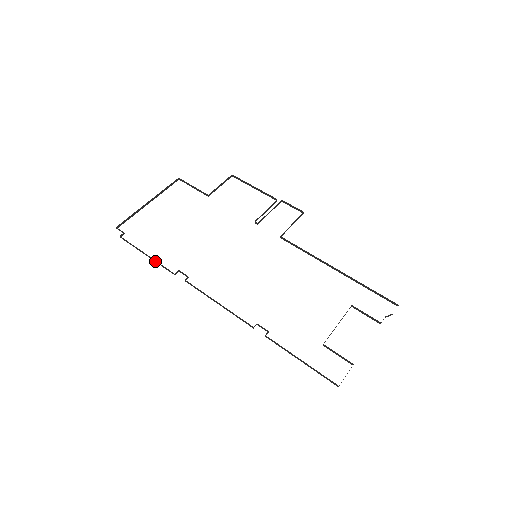
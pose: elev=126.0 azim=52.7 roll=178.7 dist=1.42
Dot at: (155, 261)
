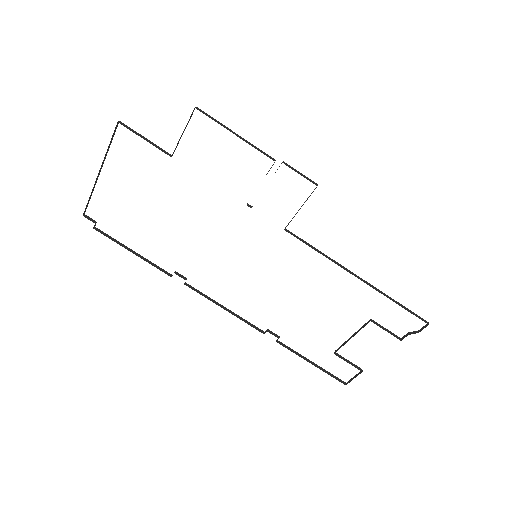
Dot at: (145, 259)
